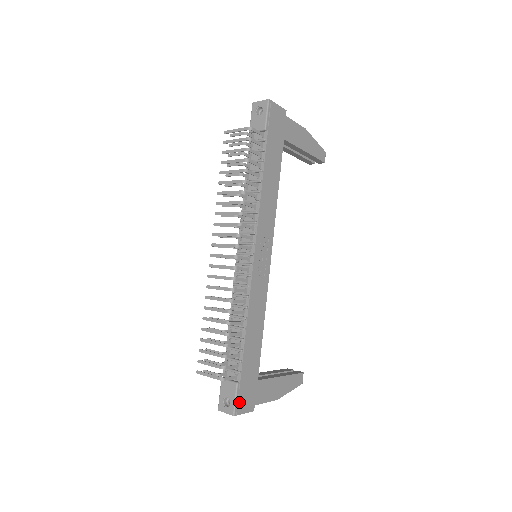
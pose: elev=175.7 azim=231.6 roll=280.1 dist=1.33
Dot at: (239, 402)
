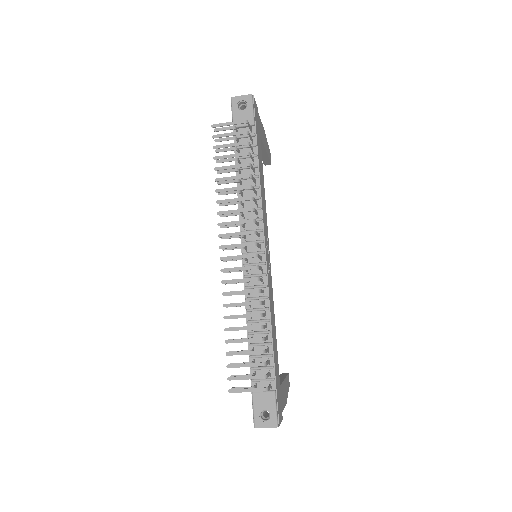
Dot at: (278, 411)
